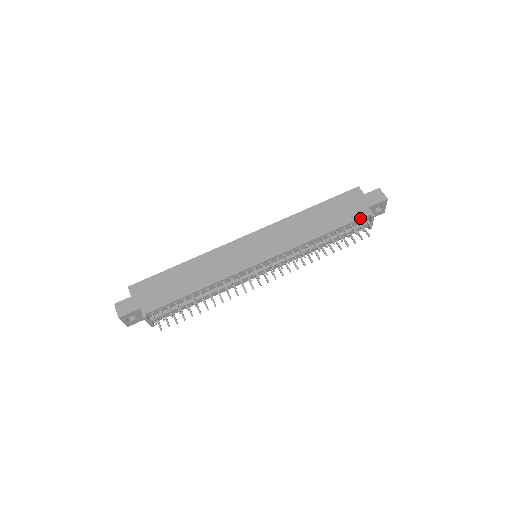
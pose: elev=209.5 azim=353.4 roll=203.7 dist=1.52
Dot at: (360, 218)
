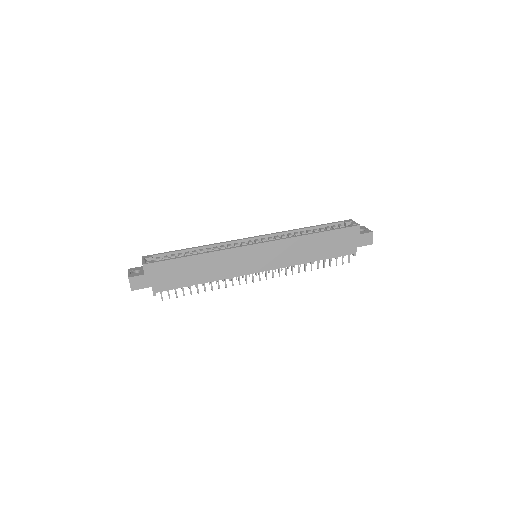
Dot at: occluded
